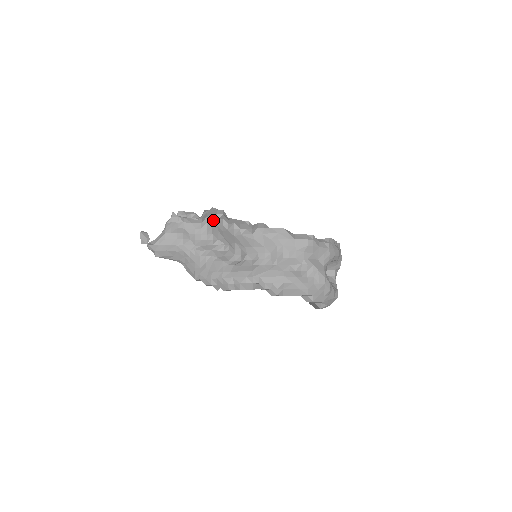
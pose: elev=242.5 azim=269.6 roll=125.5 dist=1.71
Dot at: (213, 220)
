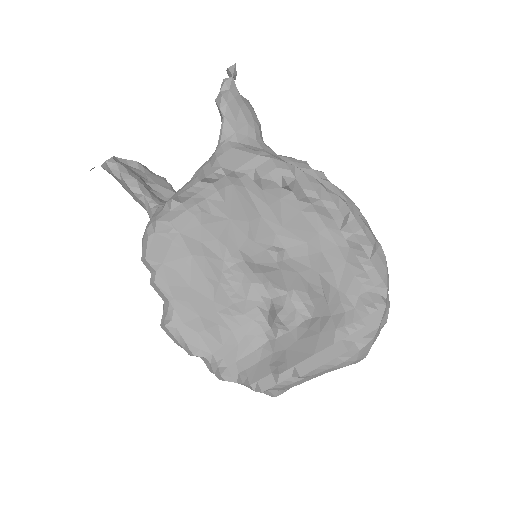
Dot at: (288, 157)
